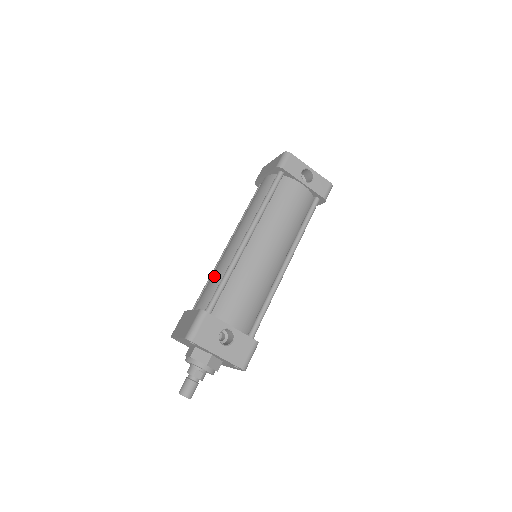
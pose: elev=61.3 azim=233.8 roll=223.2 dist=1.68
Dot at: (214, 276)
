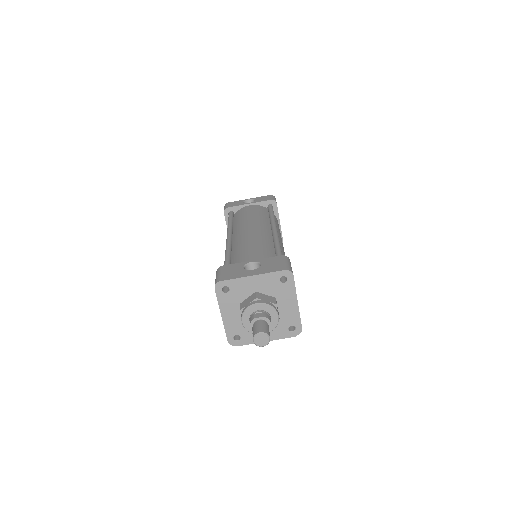
Dot at: occluded
